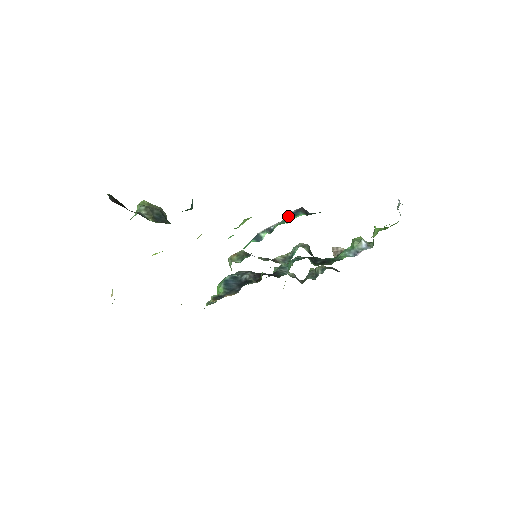
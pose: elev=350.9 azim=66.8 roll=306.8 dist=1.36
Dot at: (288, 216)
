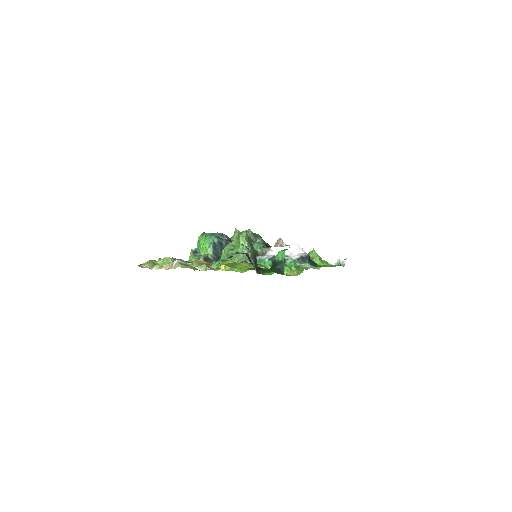
Dot at: (300, 259)
